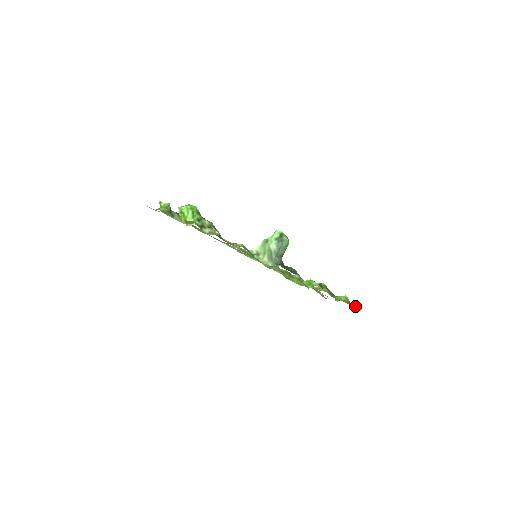
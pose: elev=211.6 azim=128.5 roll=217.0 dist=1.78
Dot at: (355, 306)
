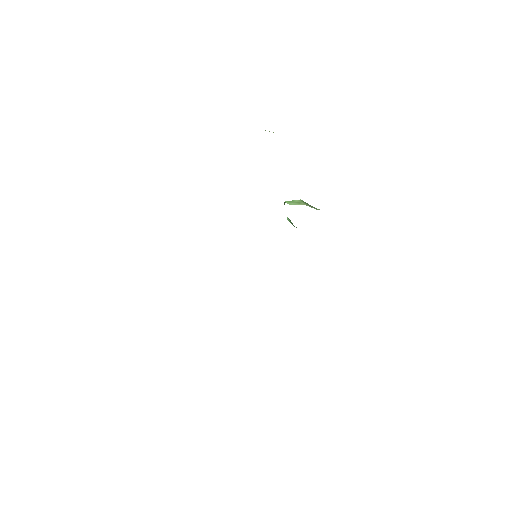
Dot at: occluded
